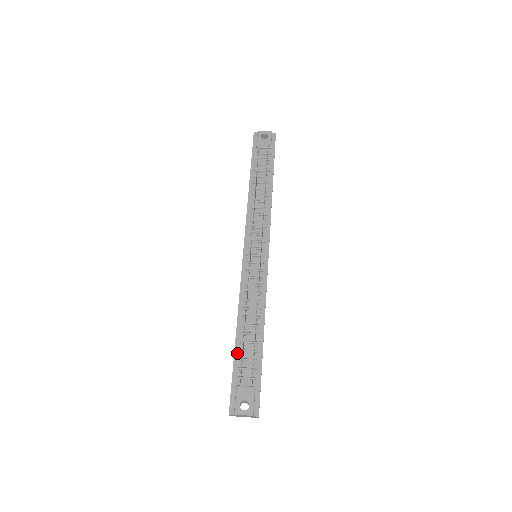
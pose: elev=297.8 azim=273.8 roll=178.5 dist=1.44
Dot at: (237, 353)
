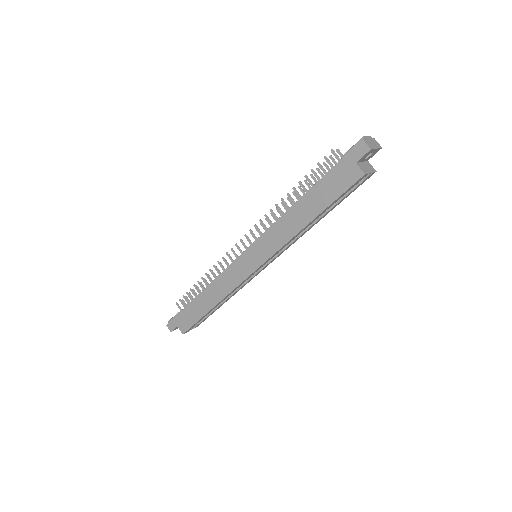
Dot at: (317, 183)
